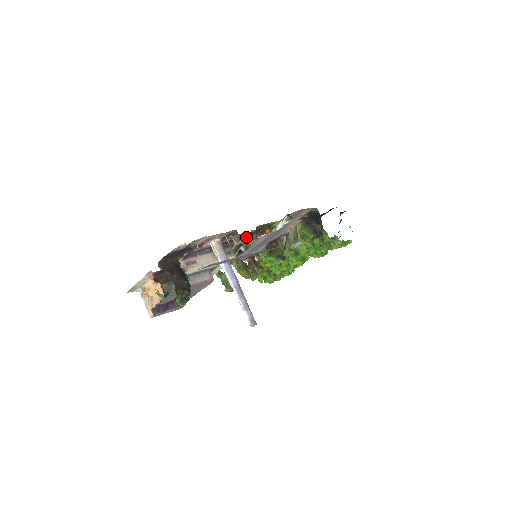
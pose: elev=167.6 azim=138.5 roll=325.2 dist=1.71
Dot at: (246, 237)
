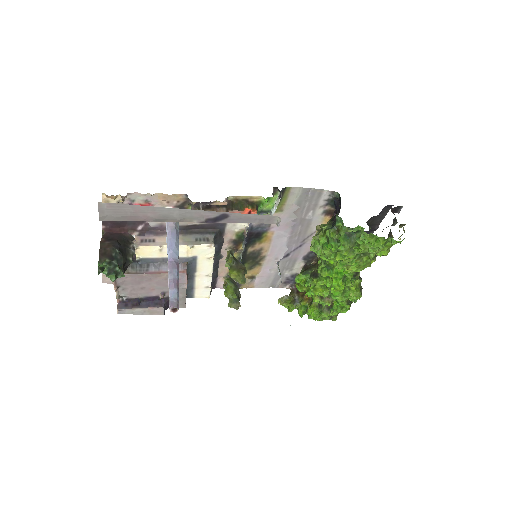
Dot at: (207, 208)
